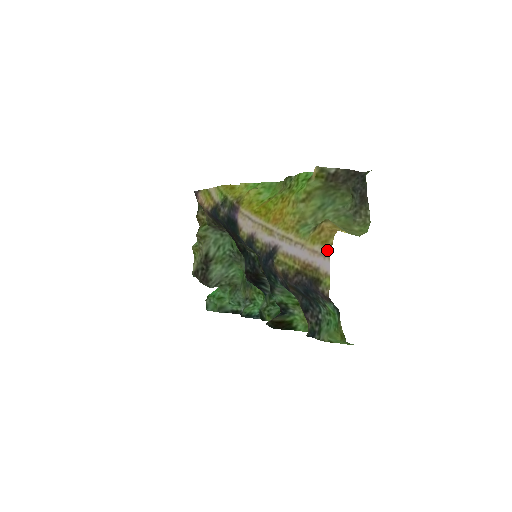
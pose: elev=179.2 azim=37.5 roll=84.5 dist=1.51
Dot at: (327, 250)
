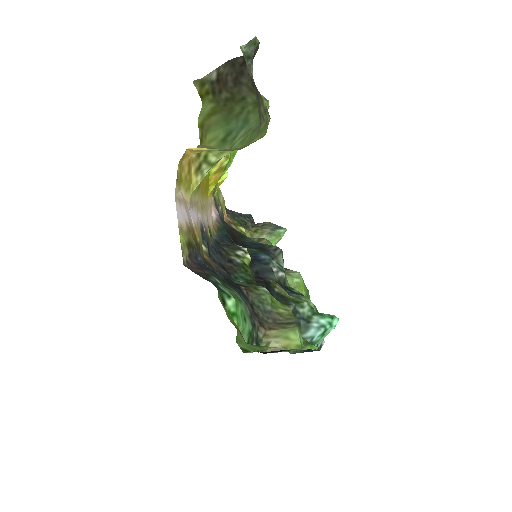
Dot at: (177, 188)
